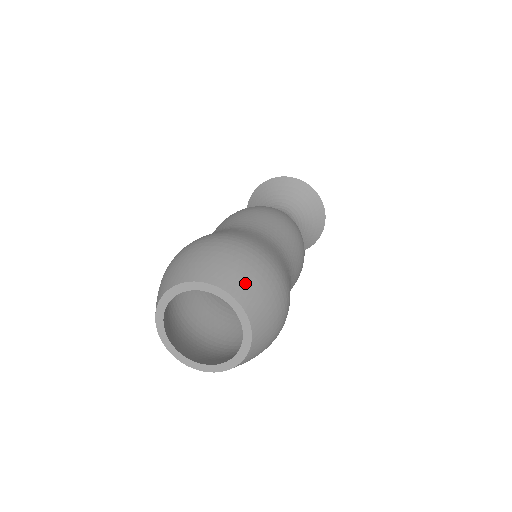
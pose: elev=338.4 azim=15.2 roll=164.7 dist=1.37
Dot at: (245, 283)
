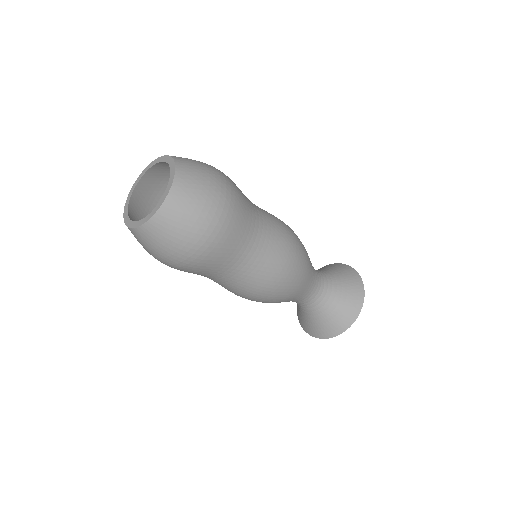
Dot at: occluded
